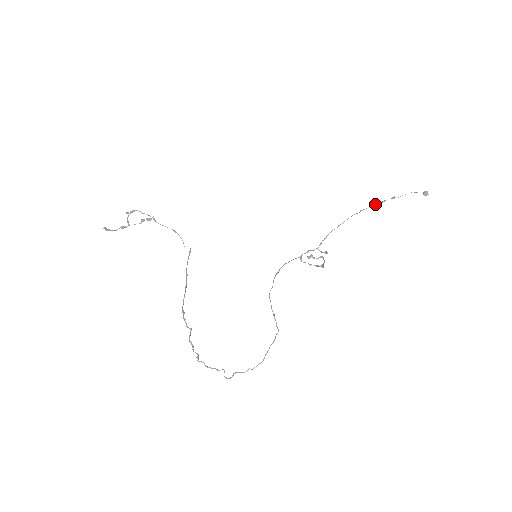
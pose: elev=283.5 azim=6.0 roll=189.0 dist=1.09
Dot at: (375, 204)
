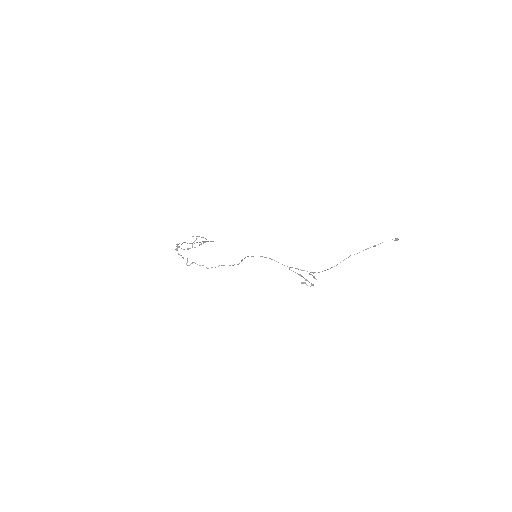
Dot at: occluded
